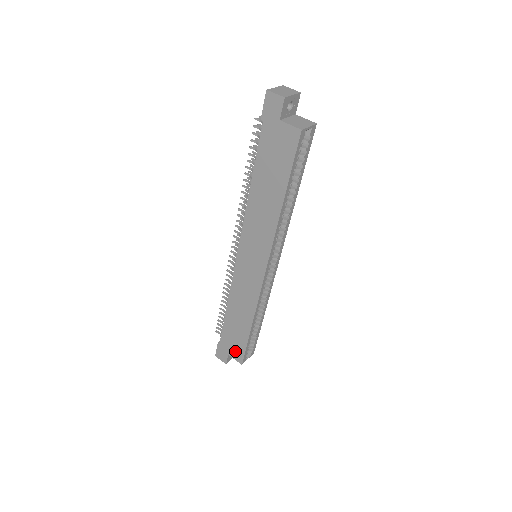
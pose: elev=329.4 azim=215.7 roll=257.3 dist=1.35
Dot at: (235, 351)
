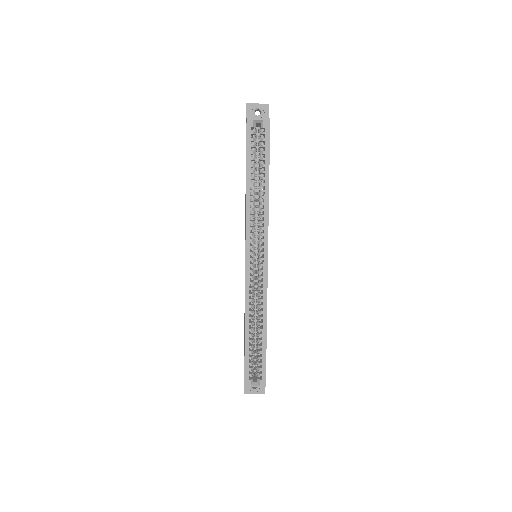
Dot at: occluded
